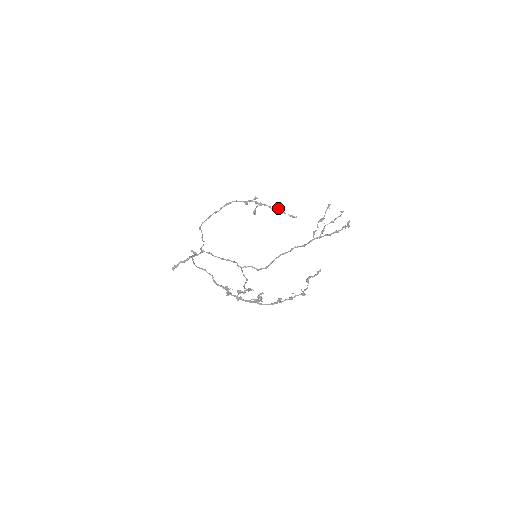
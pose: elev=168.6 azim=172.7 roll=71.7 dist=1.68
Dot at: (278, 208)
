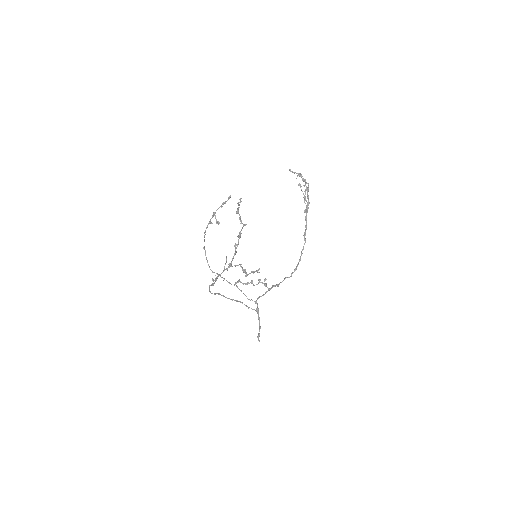
Dot at: (223, 204)
